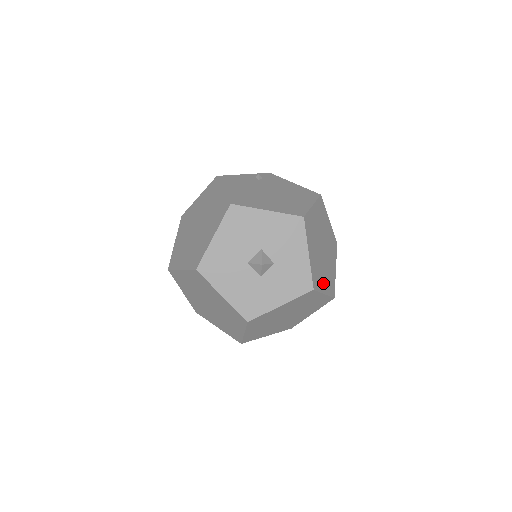
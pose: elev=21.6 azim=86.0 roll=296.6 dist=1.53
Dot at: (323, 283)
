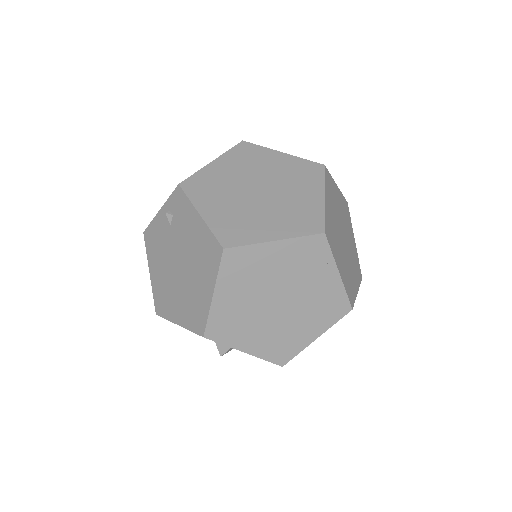
Dot at: (305, 333)
